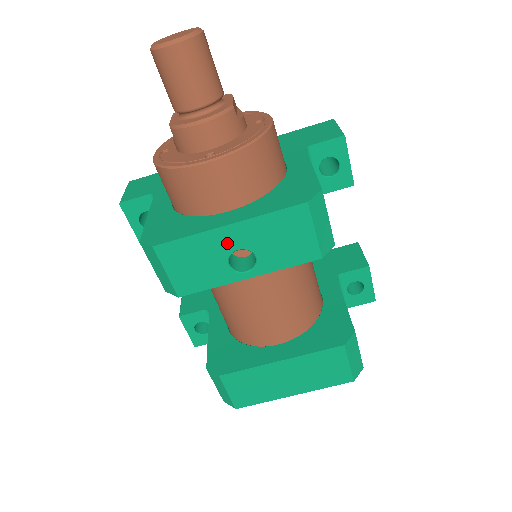
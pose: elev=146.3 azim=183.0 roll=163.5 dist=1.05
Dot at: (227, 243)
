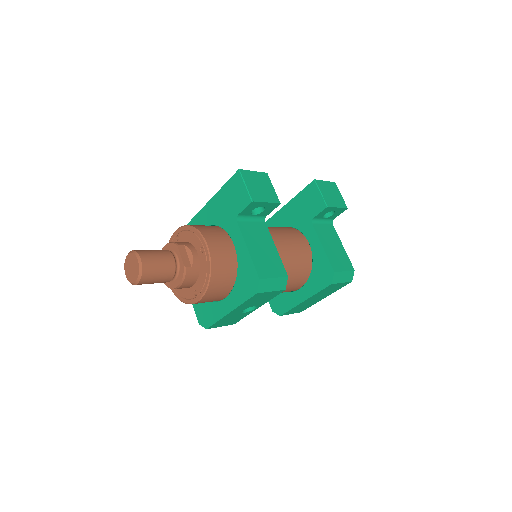
Dot at: (236, 313)
